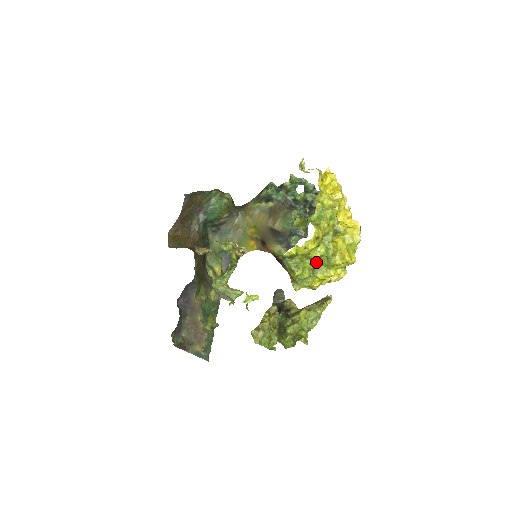
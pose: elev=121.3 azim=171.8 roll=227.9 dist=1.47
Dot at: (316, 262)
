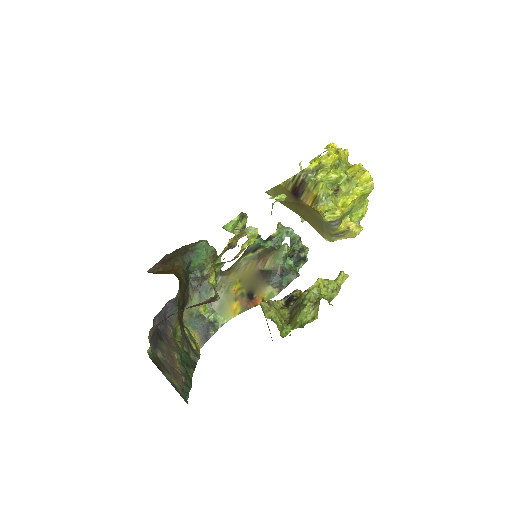
Dot at: (336, 188)
